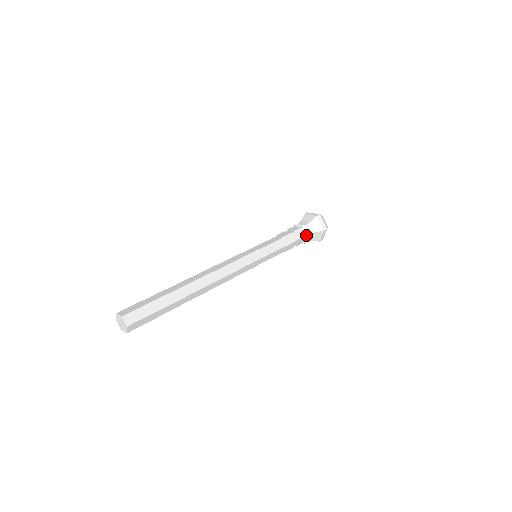
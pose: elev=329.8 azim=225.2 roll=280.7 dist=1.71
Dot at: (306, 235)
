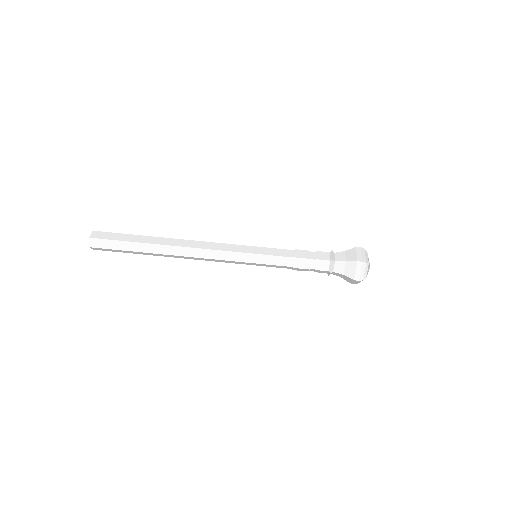
Dot at: occluded
